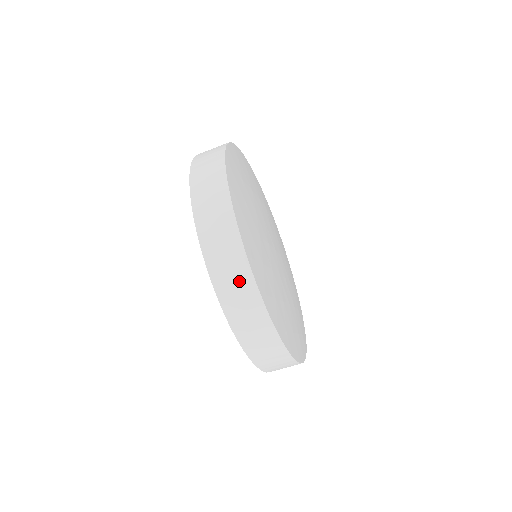
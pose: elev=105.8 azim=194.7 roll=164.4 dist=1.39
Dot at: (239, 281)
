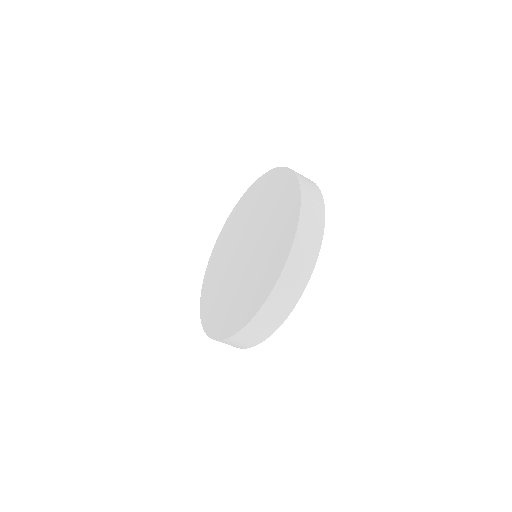
Dot at: (259, 334)
